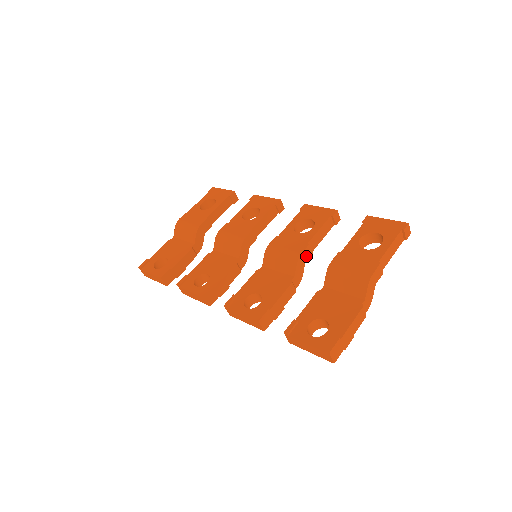
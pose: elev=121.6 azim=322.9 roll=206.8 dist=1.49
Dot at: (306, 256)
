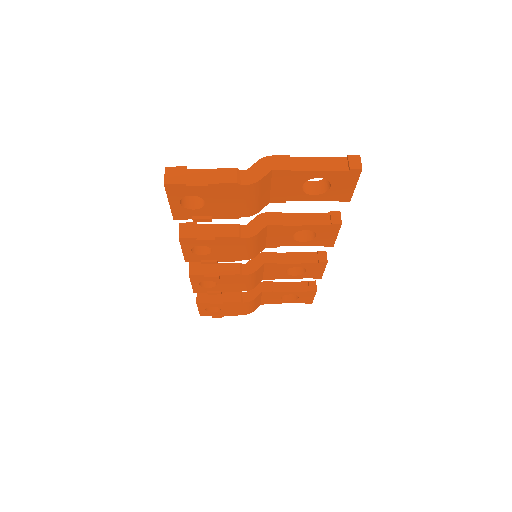
Dot at: (273, 220)
